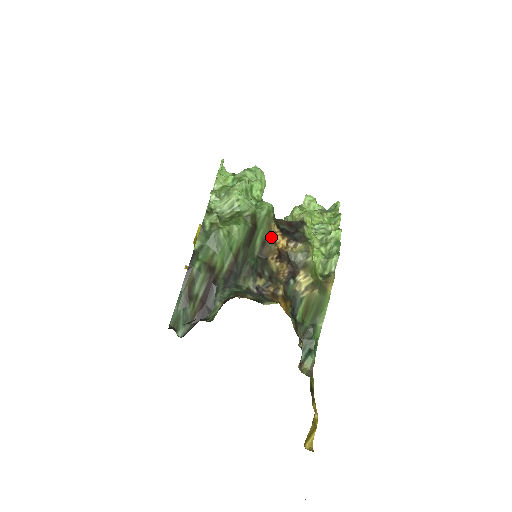
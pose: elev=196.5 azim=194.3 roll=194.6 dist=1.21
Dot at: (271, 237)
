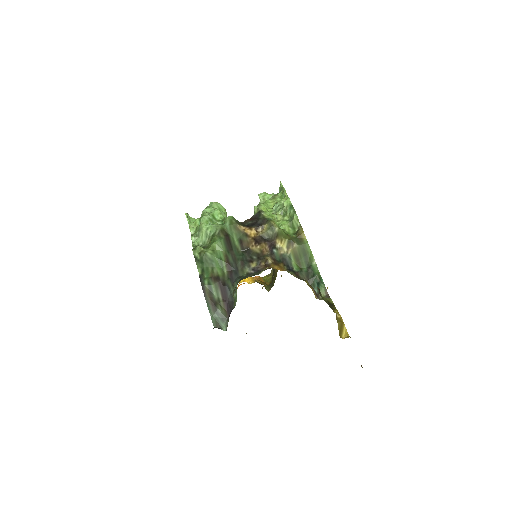
Dot at: (243, 235)
